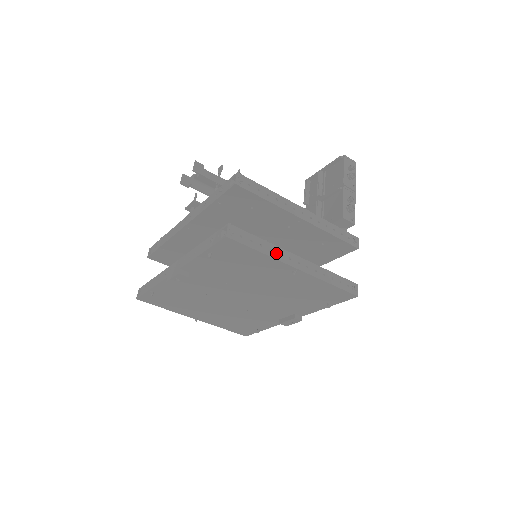
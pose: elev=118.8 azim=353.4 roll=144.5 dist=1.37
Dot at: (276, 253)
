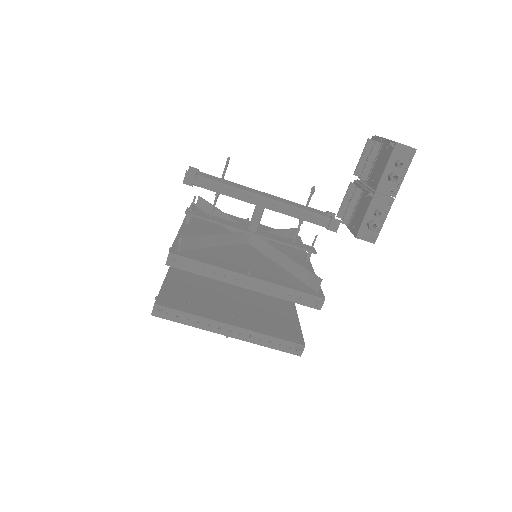
Dot at: (204, 324)
